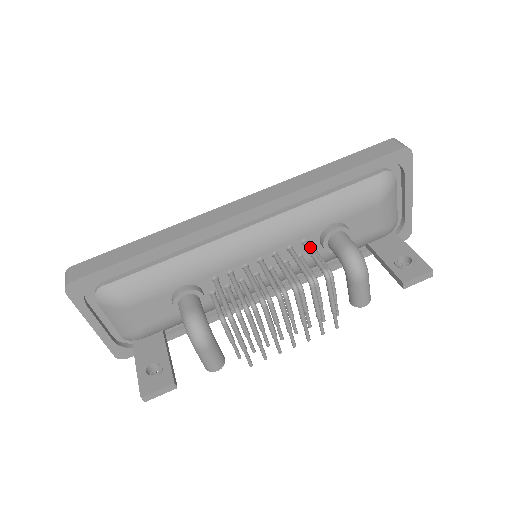
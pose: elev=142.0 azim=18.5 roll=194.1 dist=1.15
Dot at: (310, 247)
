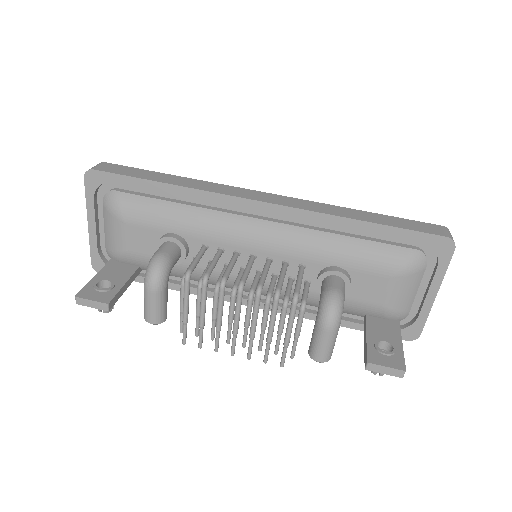
Dot at: (302, 271)
